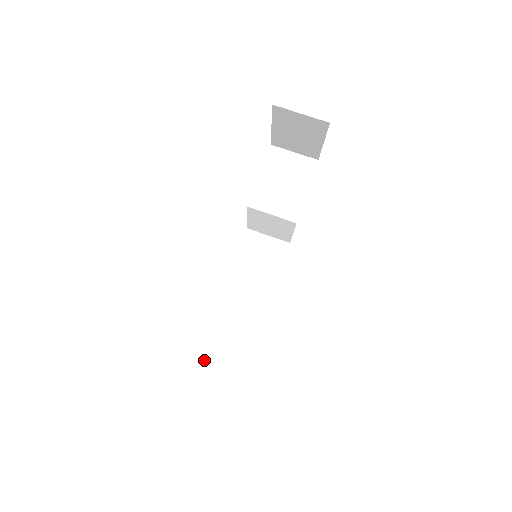
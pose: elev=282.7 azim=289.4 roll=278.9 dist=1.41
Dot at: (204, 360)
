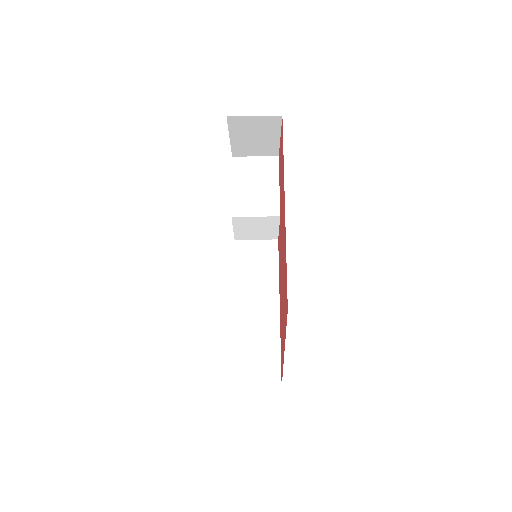
Dot at: (239, 372)
